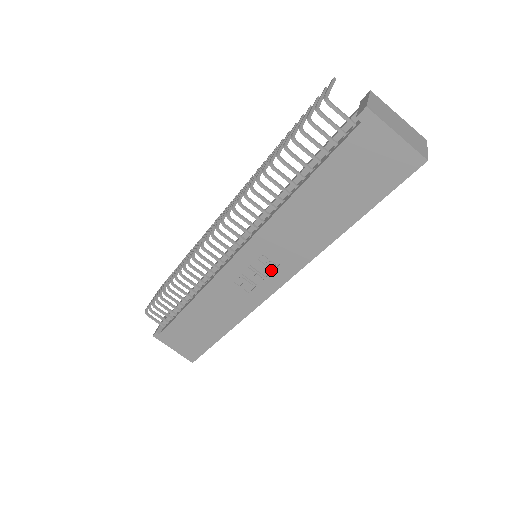
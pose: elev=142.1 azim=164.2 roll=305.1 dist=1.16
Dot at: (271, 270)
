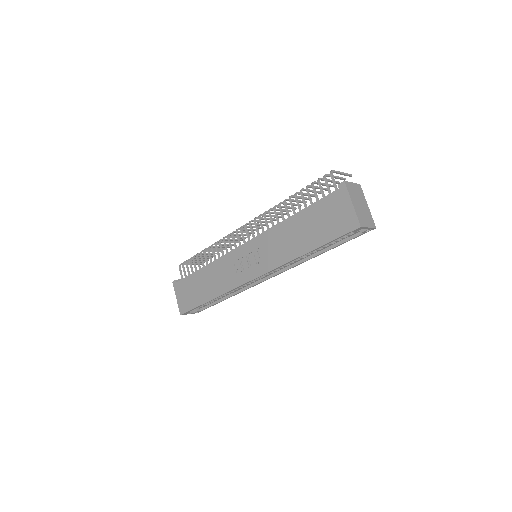
Dot at: (256, 264)
